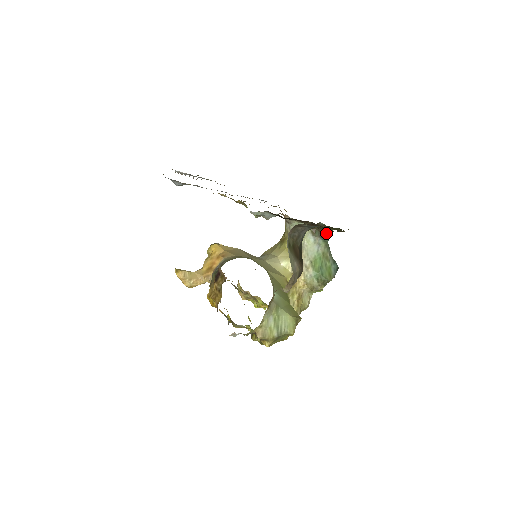
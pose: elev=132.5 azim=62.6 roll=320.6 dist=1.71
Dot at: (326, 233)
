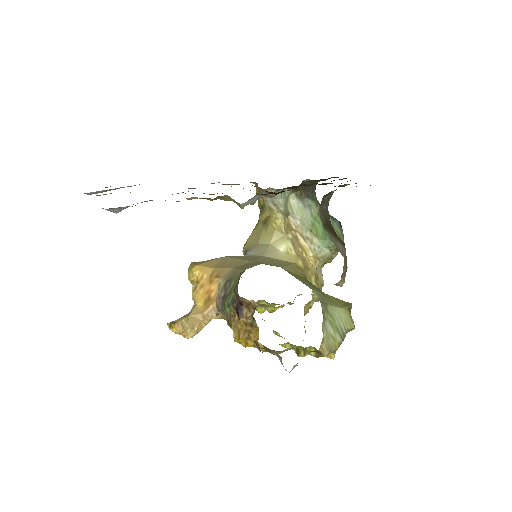
Dot at: (312, 189)
